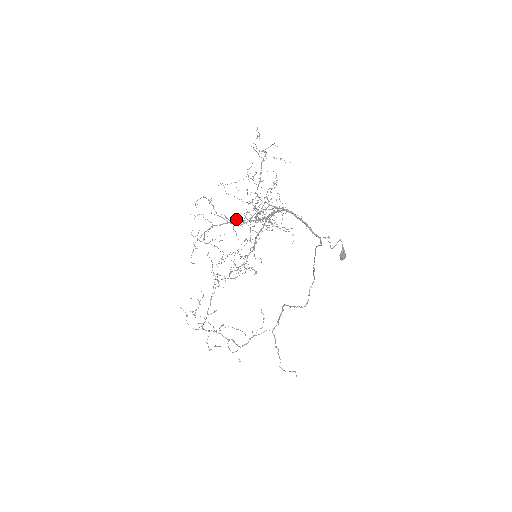
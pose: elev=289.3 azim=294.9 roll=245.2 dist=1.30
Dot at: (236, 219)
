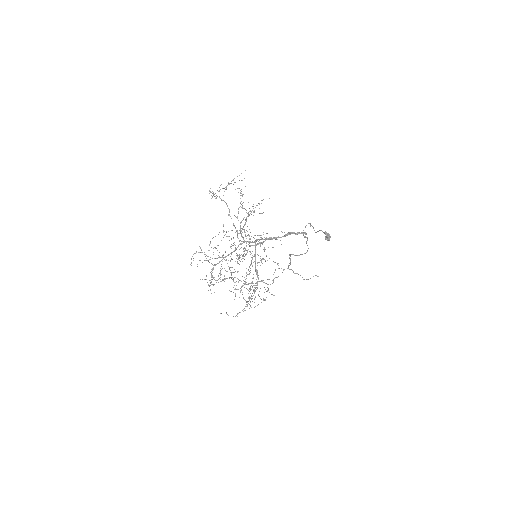
Dot at: occluded
